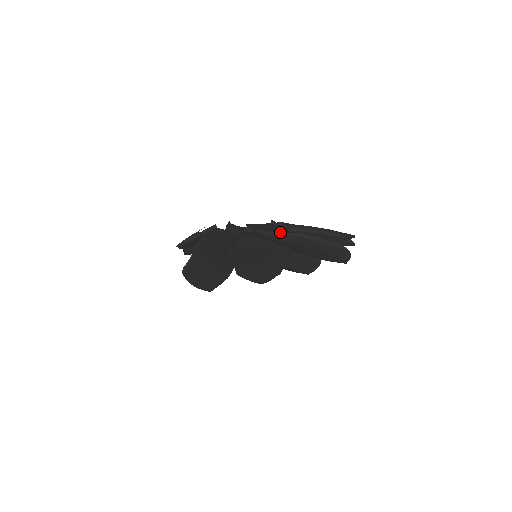
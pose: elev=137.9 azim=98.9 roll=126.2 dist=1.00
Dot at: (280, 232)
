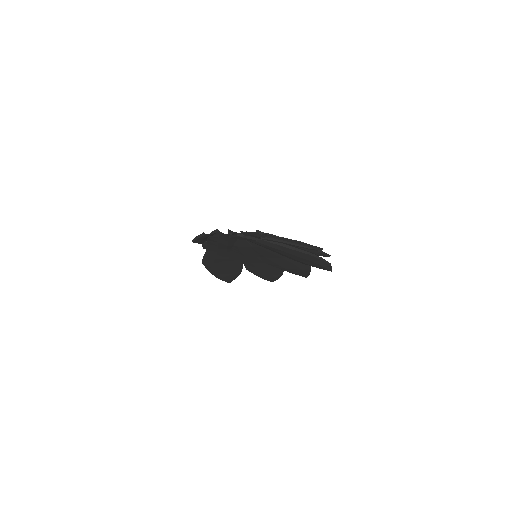
Dot at: occluded
